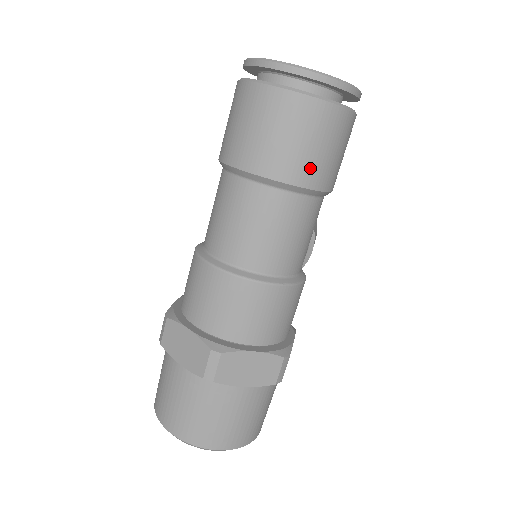
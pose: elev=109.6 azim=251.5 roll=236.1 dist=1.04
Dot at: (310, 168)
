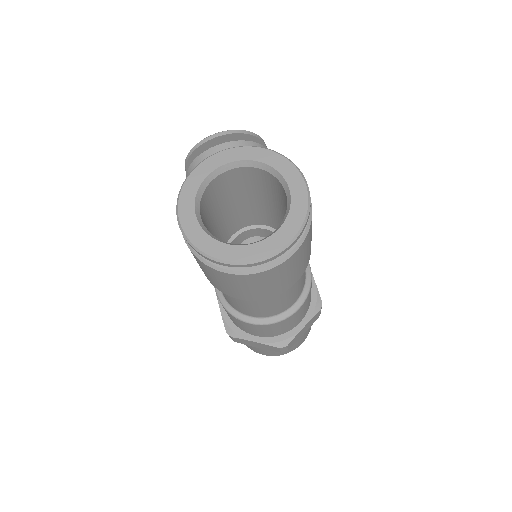
Dot at: (299, 272)
